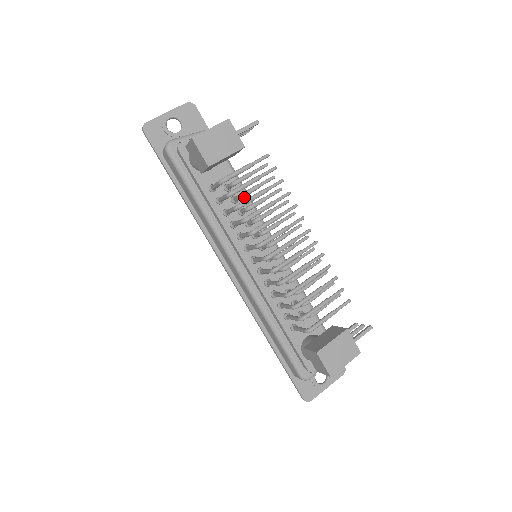
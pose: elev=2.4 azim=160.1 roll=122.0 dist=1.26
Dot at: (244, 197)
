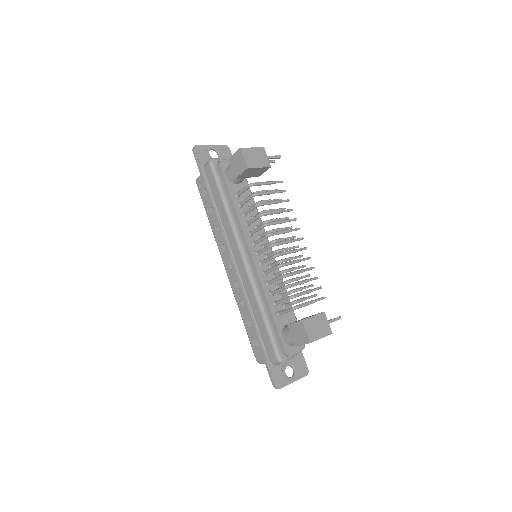
Dot at: occluded
